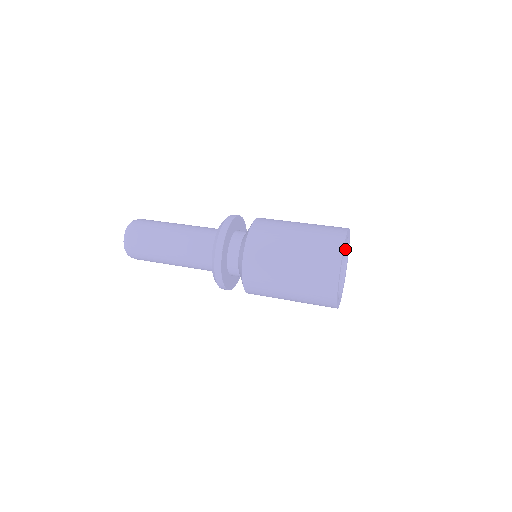
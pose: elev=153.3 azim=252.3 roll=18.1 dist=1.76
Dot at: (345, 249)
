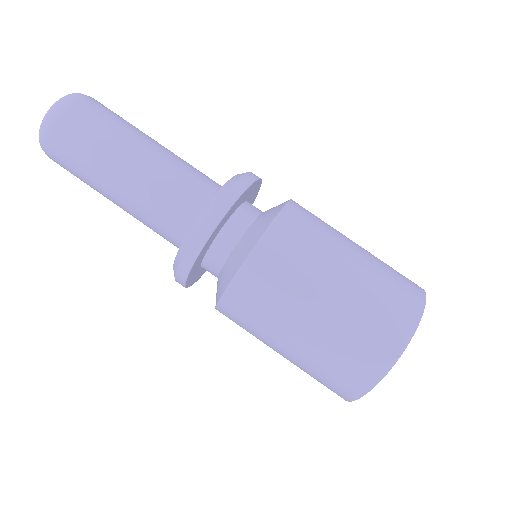
Dot at: occluded
